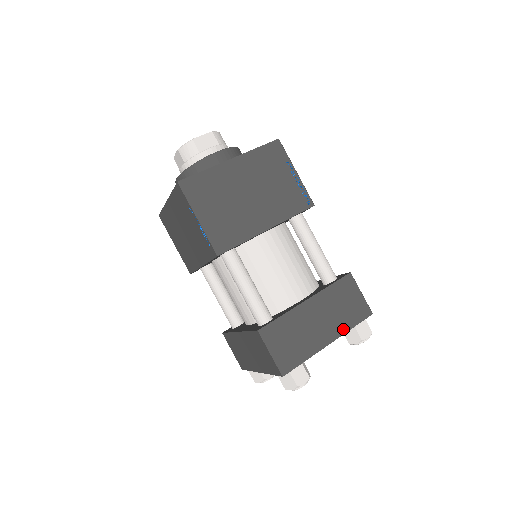
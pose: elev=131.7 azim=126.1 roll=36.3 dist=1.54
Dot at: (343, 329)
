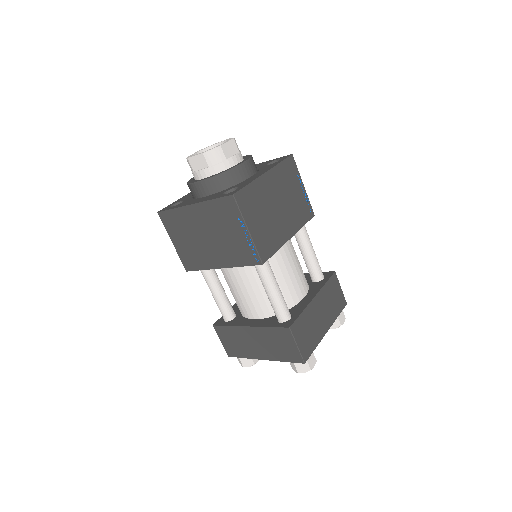
Dot at: (333, 318)
